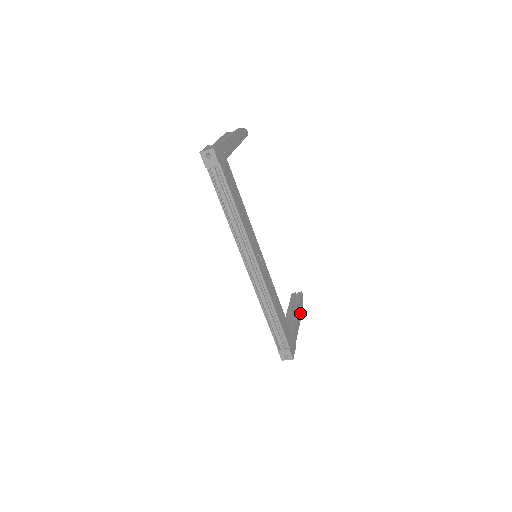
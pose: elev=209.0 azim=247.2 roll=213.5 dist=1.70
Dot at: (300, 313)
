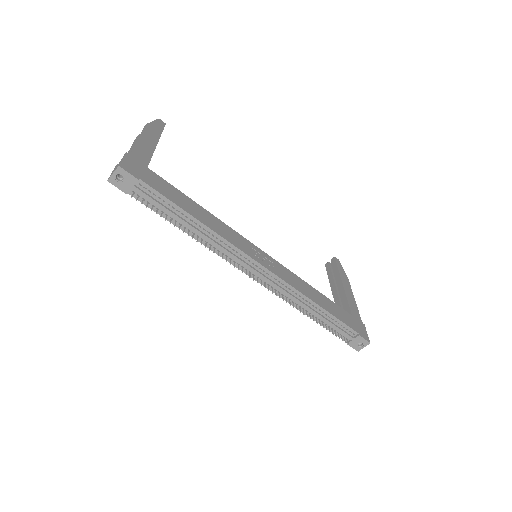
Dot at: (347, 282)
